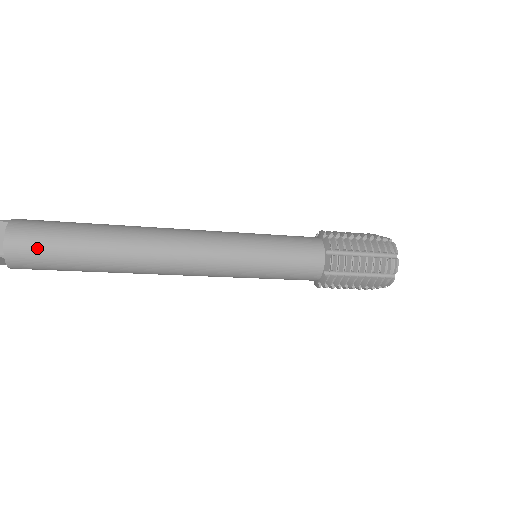
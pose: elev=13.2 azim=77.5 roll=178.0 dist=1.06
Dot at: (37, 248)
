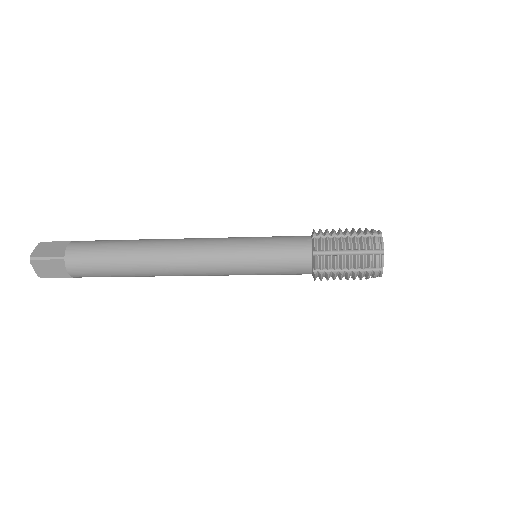
Dot at: (87, 250)
